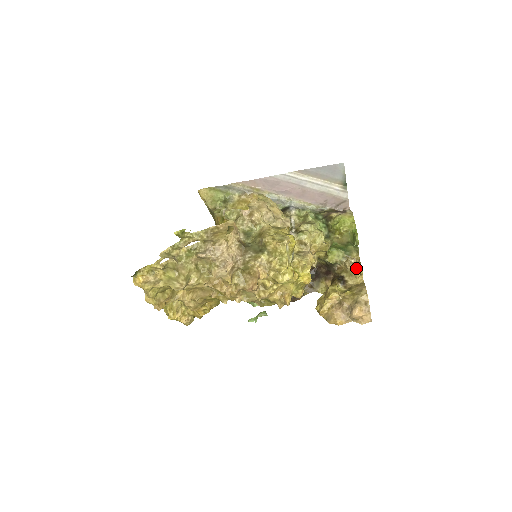
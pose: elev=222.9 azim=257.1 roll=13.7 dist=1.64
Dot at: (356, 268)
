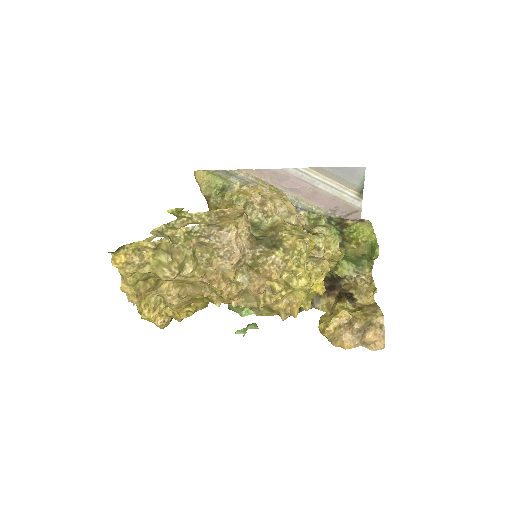
Dot at: (368, 286)
